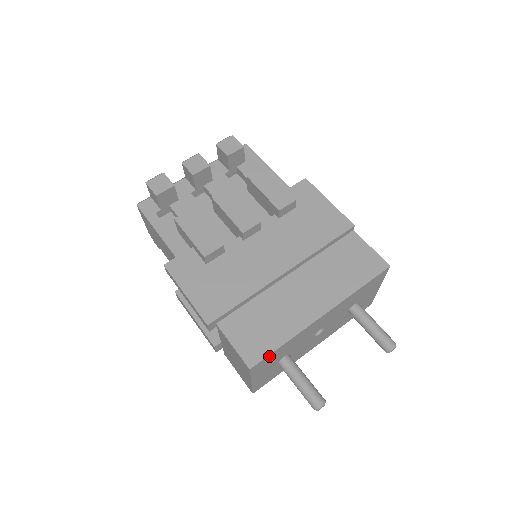
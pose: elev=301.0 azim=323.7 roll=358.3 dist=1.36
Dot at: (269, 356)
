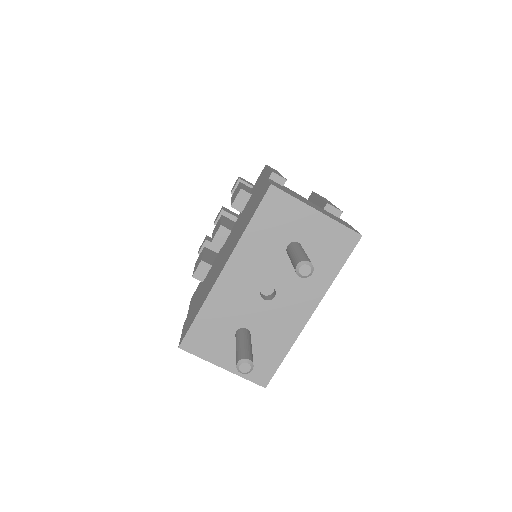
Dot at: (193, 330)
